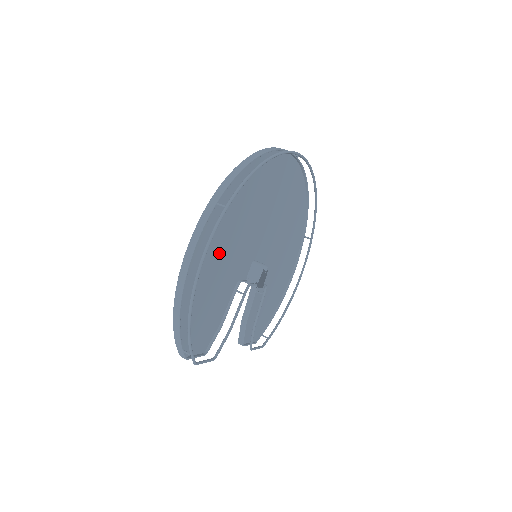
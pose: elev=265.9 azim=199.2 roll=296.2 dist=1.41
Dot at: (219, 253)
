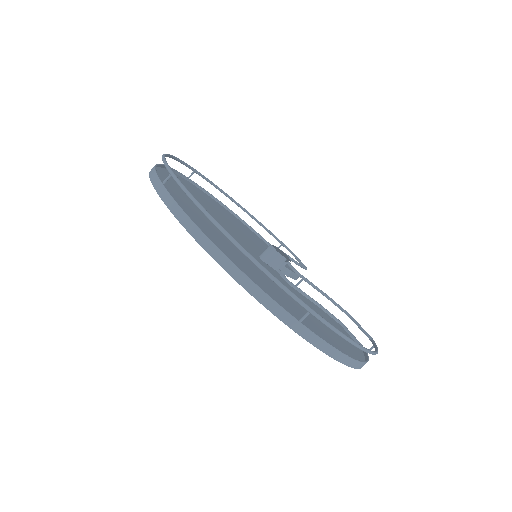
Dot at: (303, 312)
